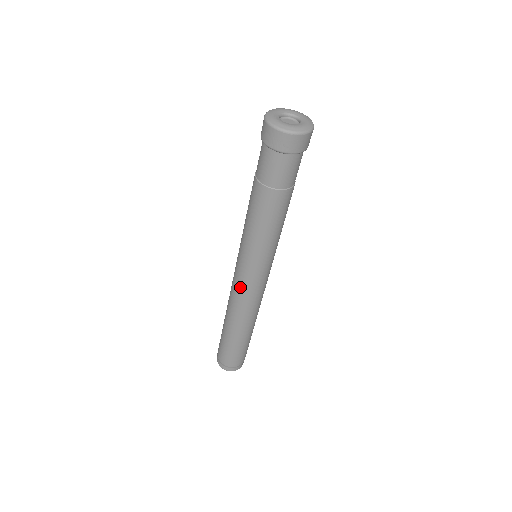
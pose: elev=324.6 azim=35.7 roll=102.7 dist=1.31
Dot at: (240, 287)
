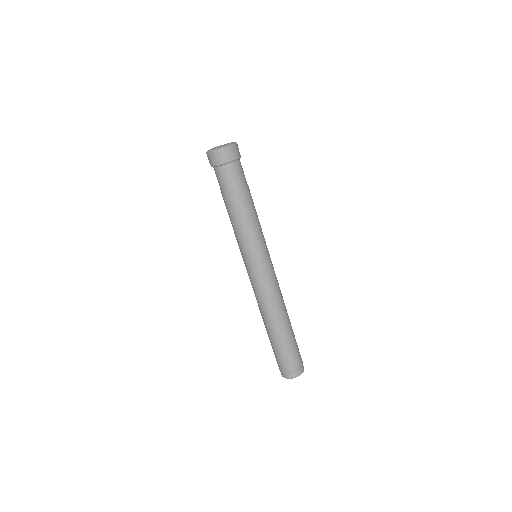
Dot at: (259, 284)
